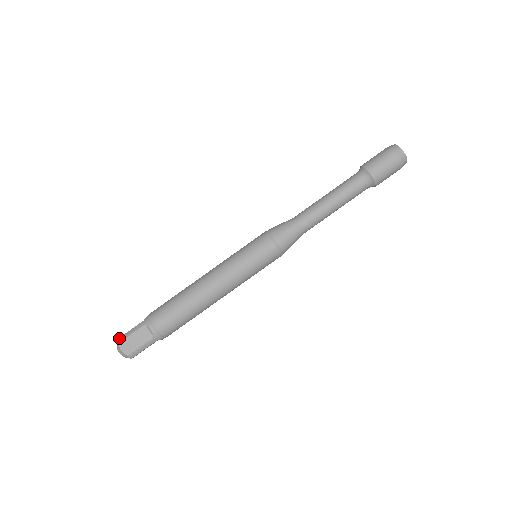
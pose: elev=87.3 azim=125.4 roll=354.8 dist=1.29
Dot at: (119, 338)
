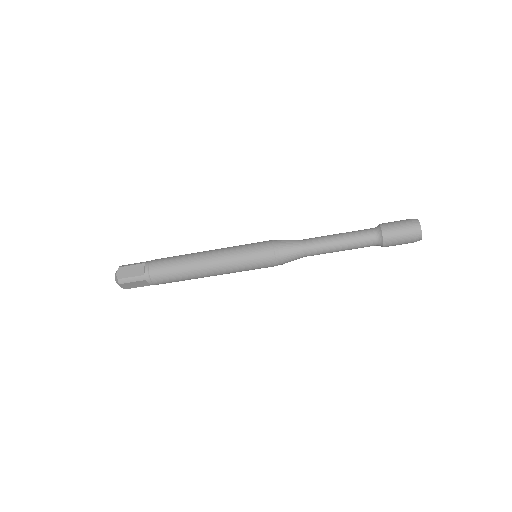
Dot at: (119, 280)
